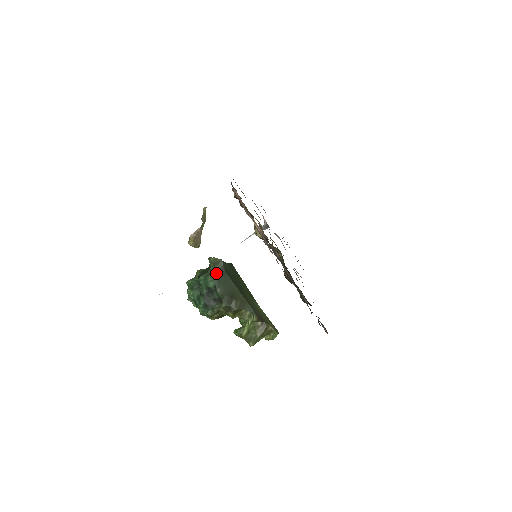
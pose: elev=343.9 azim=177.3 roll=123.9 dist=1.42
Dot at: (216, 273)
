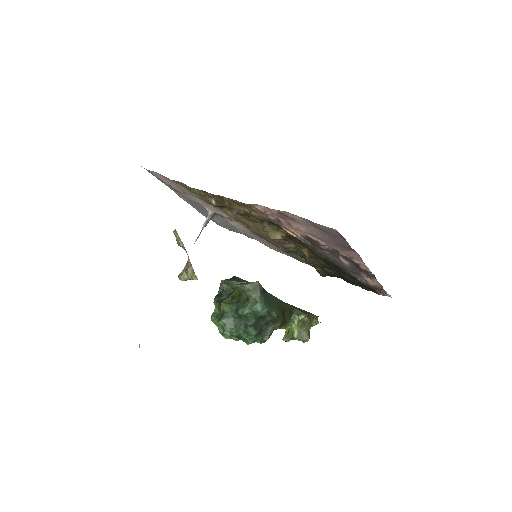
Dot at: (262, 298)
